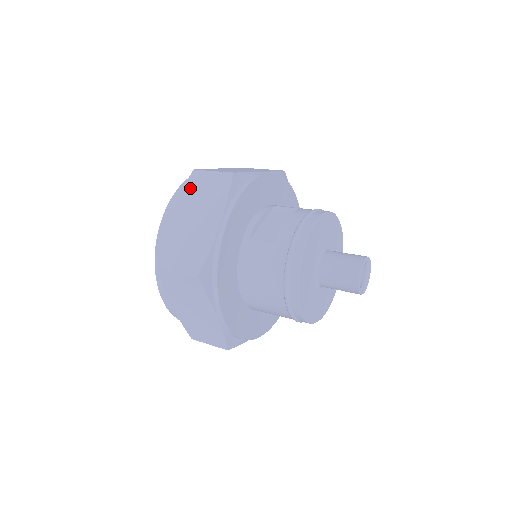
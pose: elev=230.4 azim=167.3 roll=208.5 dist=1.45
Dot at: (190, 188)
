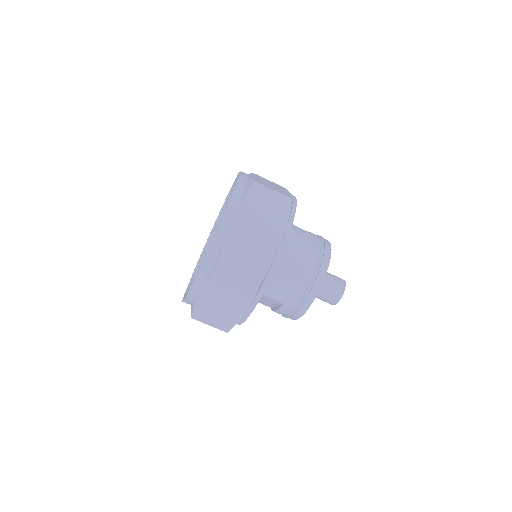
Dot at: (256, 175)
